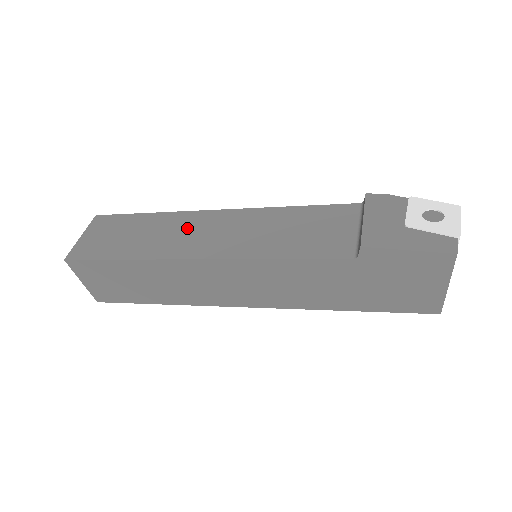
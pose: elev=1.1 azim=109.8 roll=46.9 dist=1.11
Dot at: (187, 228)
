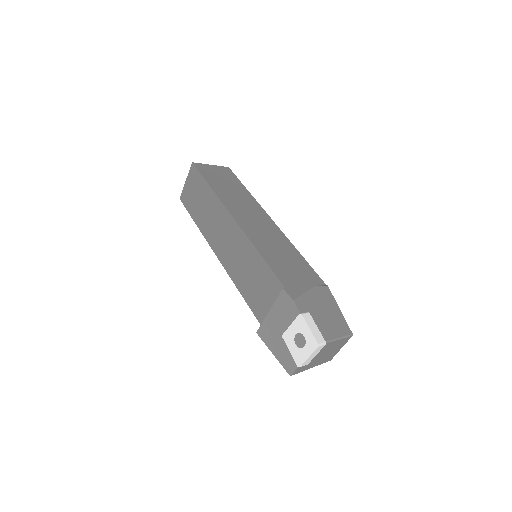
Dot at: (219, 223)
